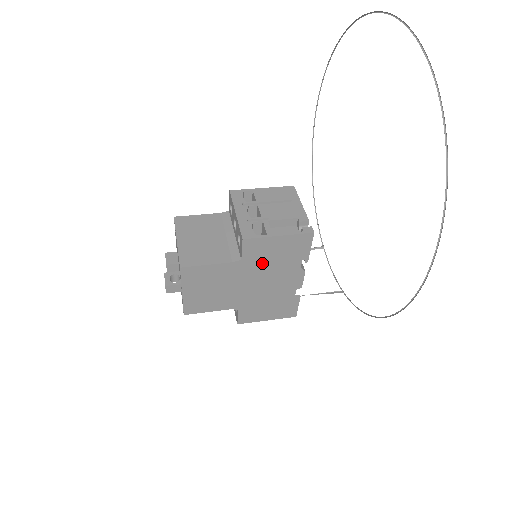
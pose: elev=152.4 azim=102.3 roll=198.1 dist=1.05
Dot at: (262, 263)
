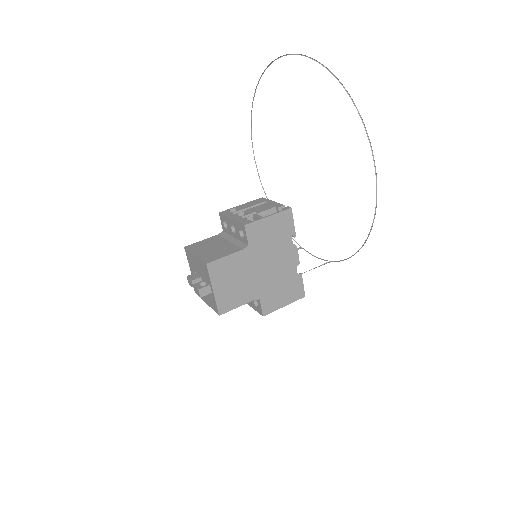
Dot at: (264, 245)
